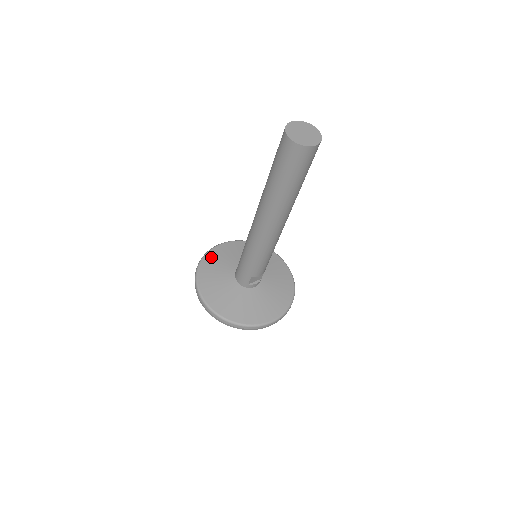
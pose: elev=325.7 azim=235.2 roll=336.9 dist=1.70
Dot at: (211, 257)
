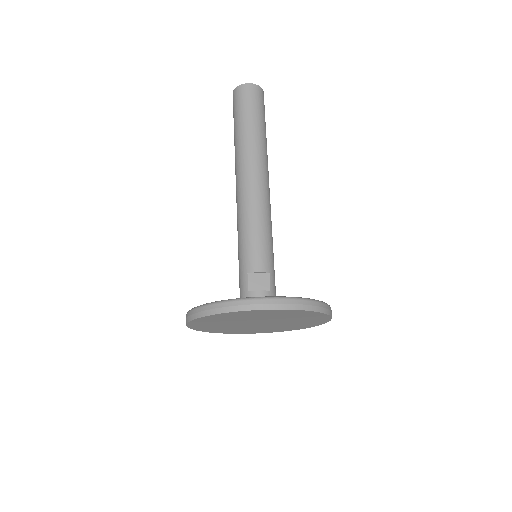
Dot at: occluded
